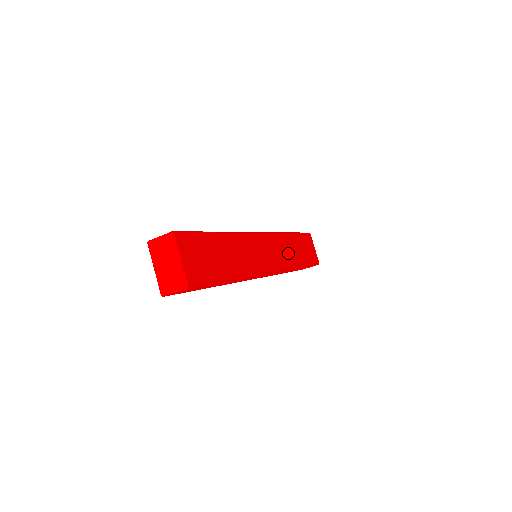
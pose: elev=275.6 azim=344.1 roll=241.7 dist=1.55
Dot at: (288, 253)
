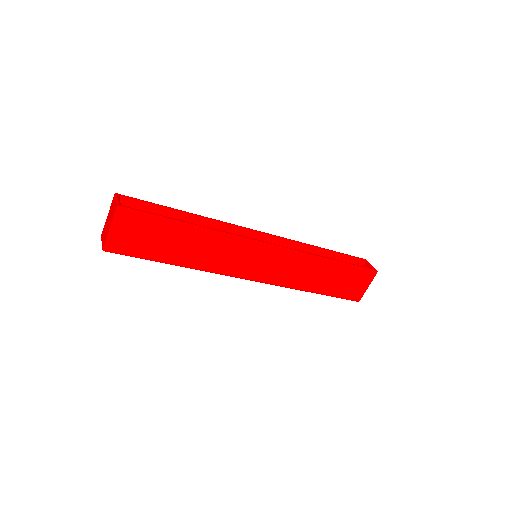
Dot at: (303, 275)
